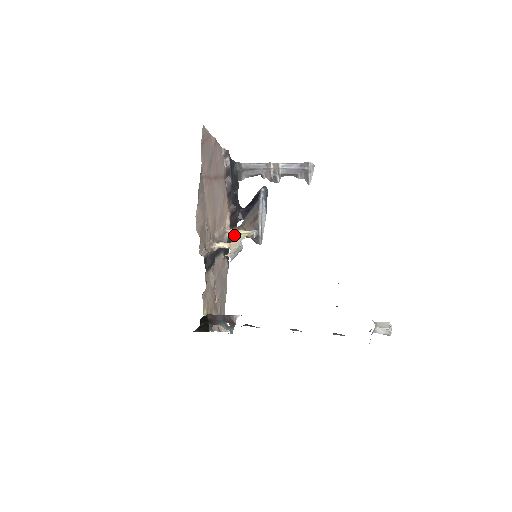
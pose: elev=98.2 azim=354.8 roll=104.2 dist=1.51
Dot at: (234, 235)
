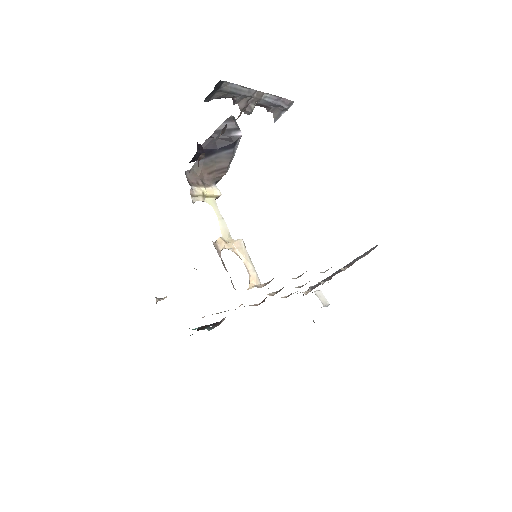
Dot at: (199, 199)
